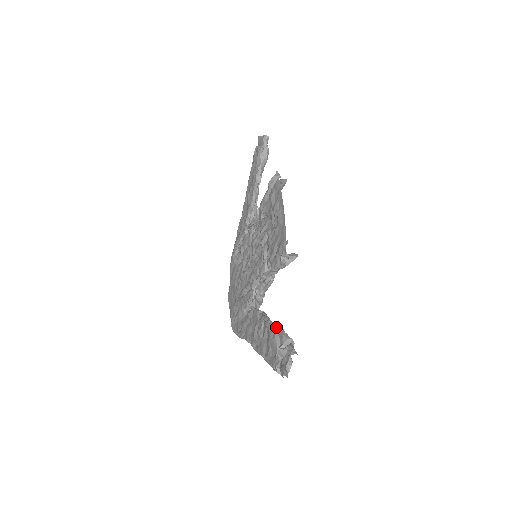
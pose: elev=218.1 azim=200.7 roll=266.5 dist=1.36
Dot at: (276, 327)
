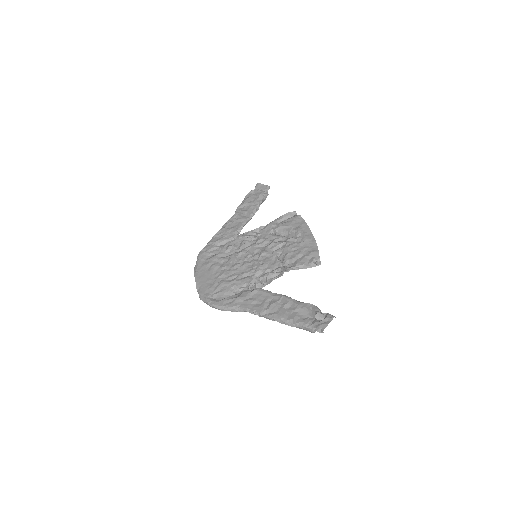
Dot at: (303, 302)
